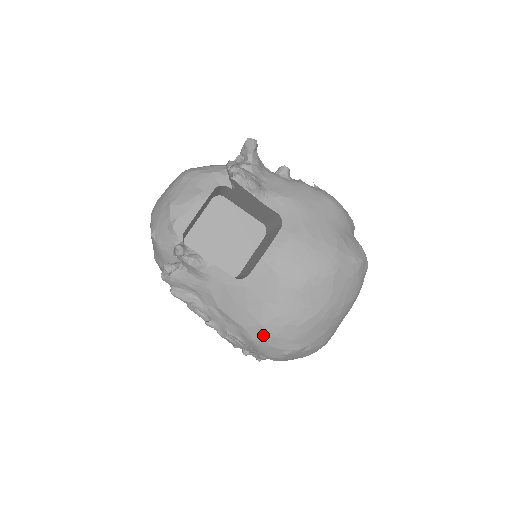
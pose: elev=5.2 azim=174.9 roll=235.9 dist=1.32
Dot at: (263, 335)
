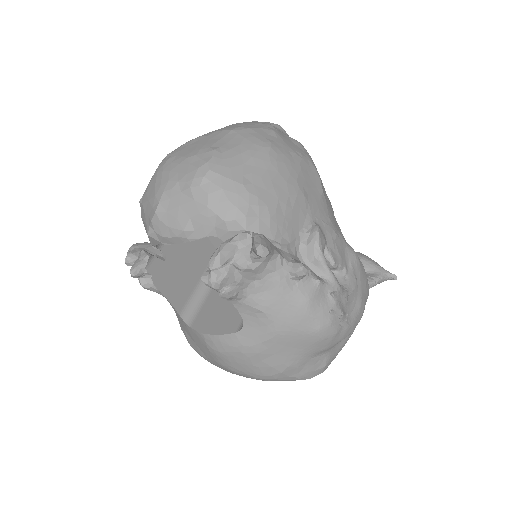
Dot at: occluded
